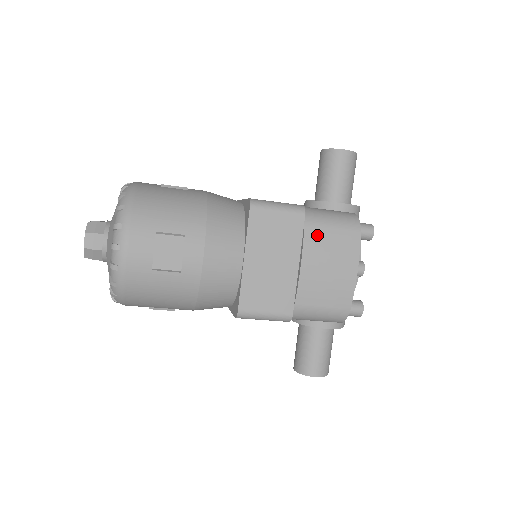
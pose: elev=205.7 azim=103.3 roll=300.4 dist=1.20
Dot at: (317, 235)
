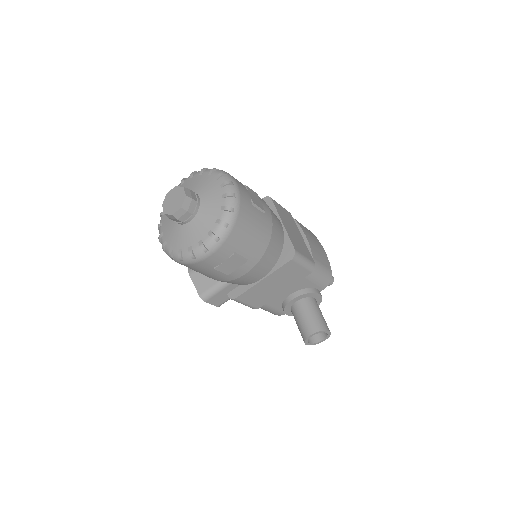
Dot at: (301, 225)
